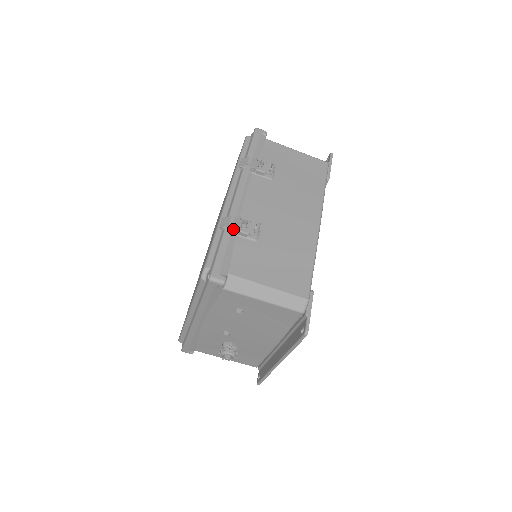
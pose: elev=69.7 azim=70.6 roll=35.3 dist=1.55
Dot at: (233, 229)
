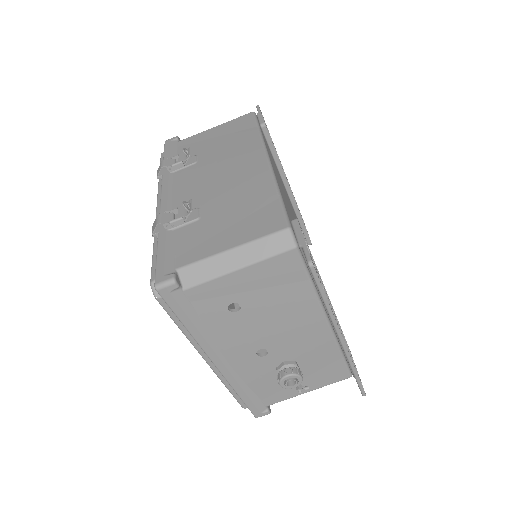
Dot at: (163, 225)
